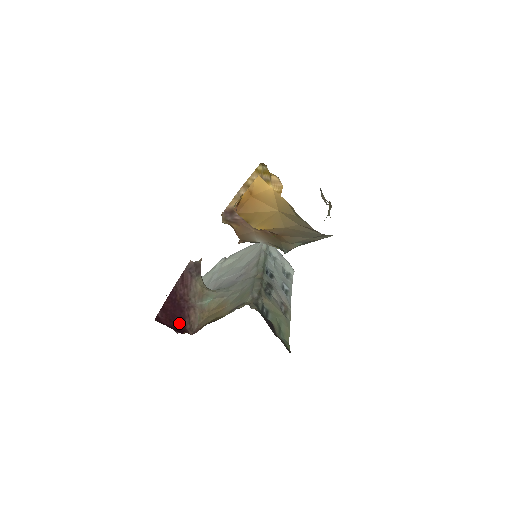
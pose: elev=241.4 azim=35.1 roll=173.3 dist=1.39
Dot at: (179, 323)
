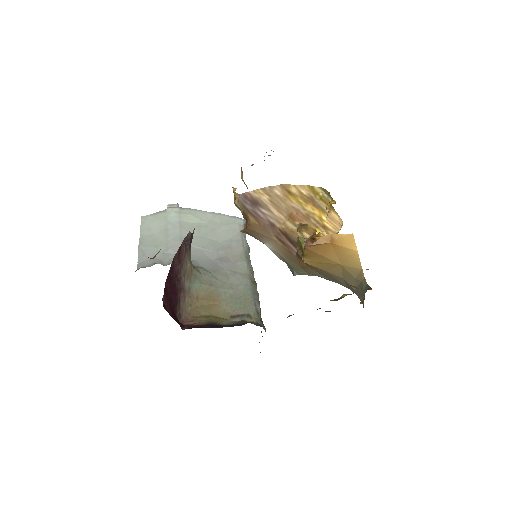
Dot at: (174, 310)
